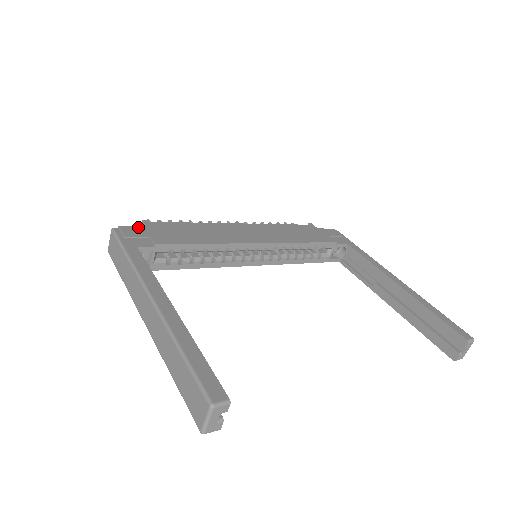
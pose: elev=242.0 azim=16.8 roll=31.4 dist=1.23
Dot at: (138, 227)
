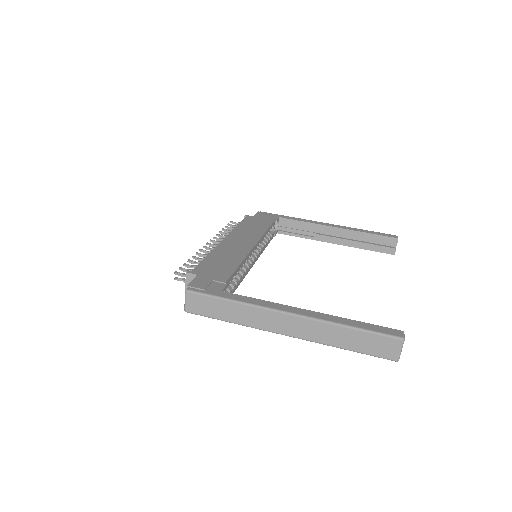
Dot at: (196, 279)
